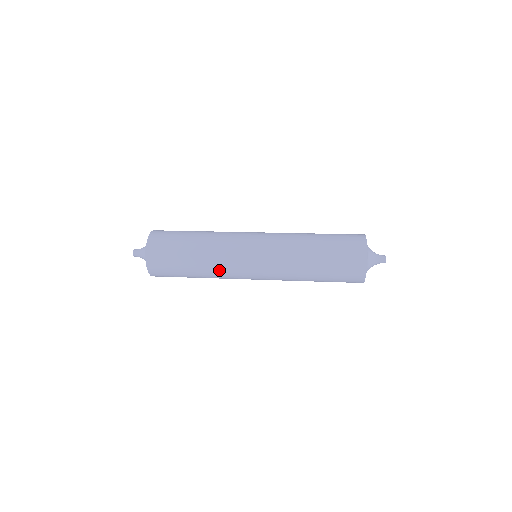
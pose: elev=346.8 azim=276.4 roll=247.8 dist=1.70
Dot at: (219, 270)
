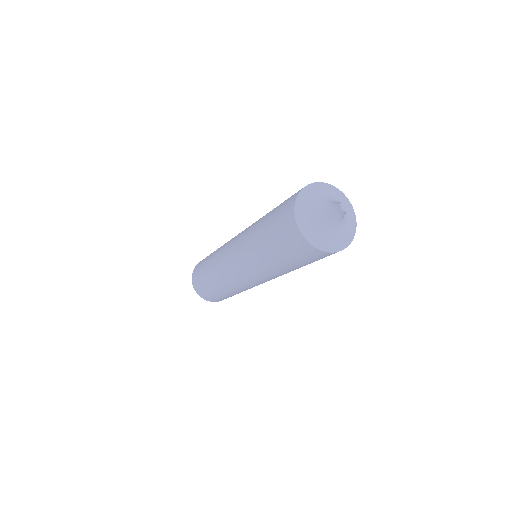
Dot at: (217, 256)
